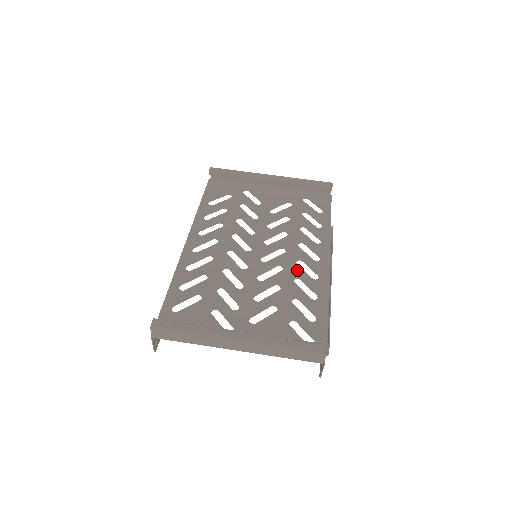
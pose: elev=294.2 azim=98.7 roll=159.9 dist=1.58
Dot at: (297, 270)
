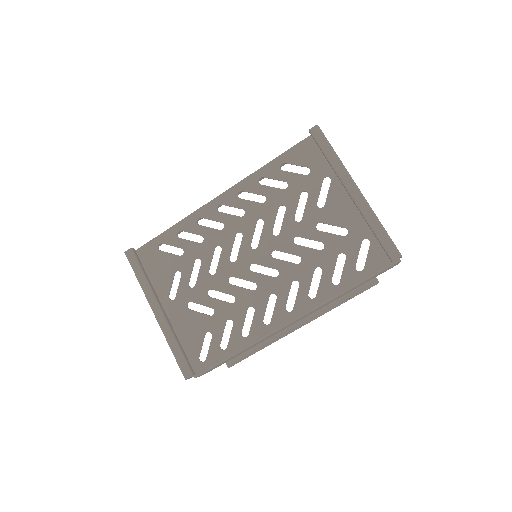
Dot at: (262, 302)
